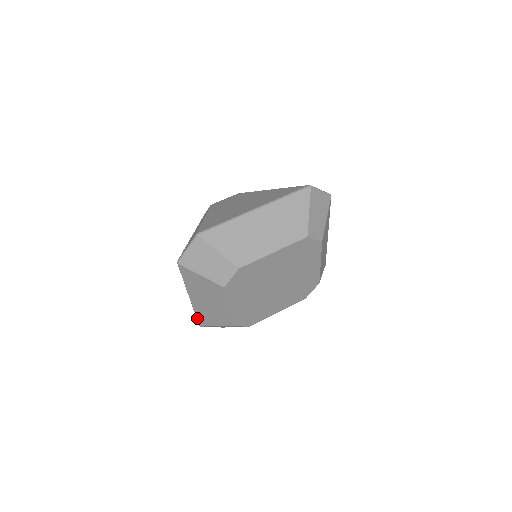
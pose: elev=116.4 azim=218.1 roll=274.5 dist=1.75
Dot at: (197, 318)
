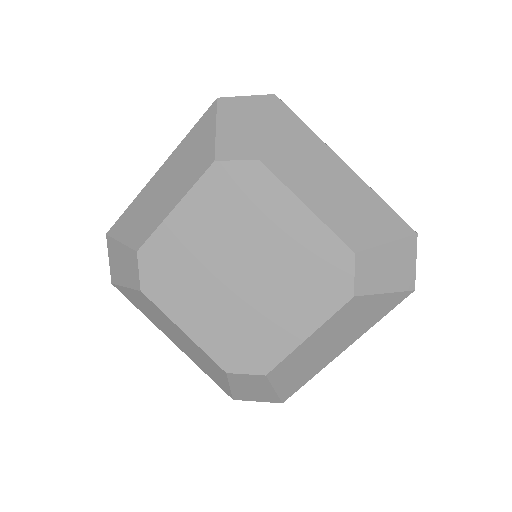
Dot at: (122, 215)
